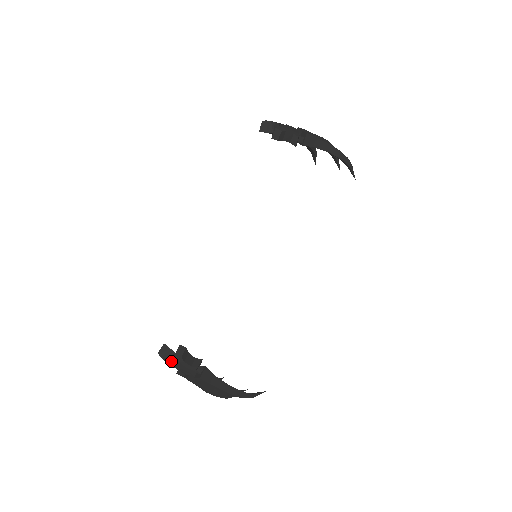
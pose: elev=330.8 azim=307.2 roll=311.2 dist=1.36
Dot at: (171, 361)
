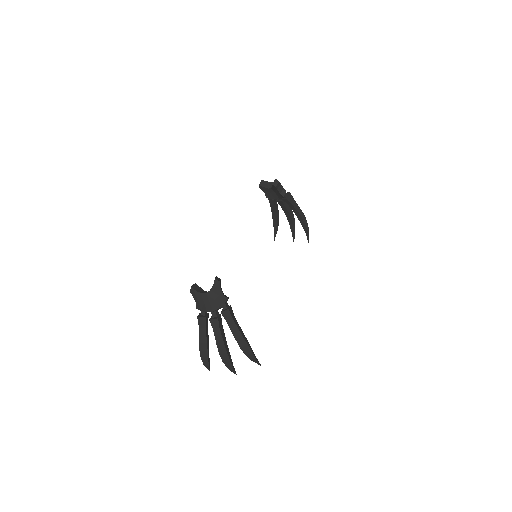
Dot at: (204, 292)
